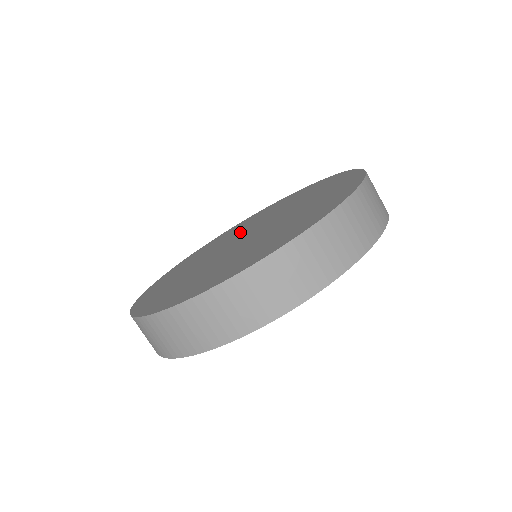
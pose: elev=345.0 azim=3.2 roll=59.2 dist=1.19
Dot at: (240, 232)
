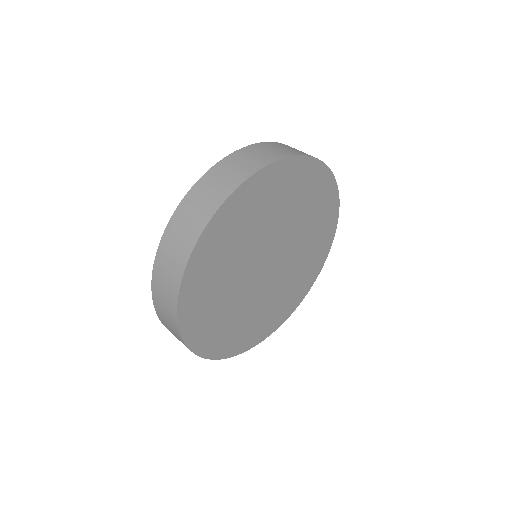
Dot at: occluded
